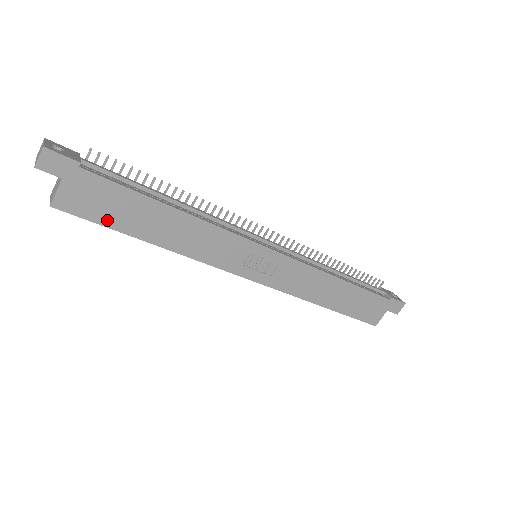
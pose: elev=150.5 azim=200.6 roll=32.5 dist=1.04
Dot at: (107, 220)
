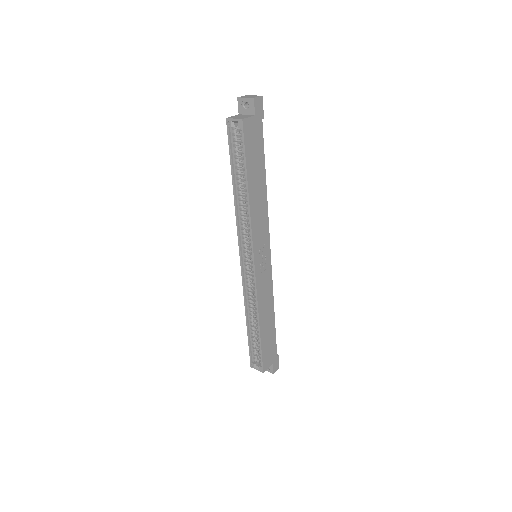
Dot at: (248, 154)
